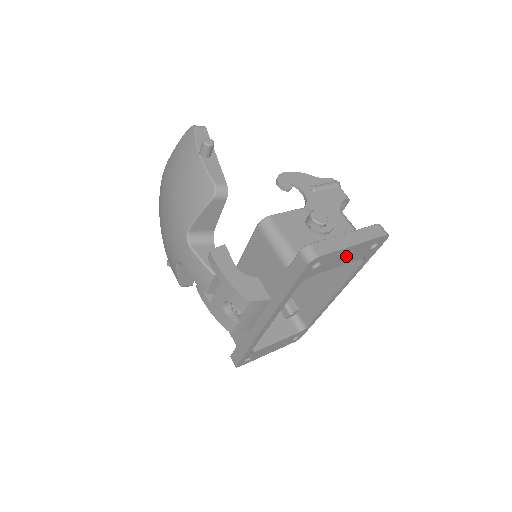
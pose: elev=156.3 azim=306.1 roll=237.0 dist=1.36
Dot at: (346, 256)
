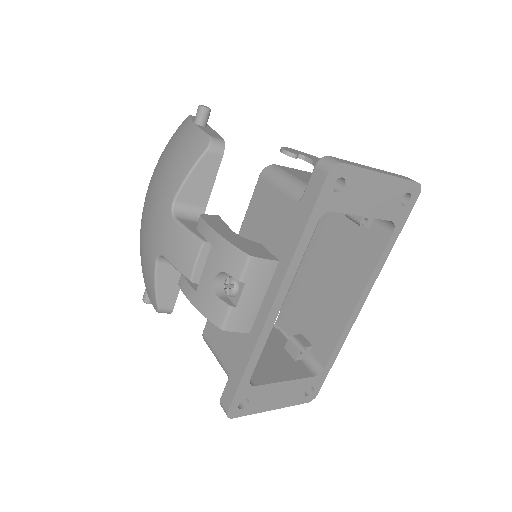
Dot at: (373, 196)
